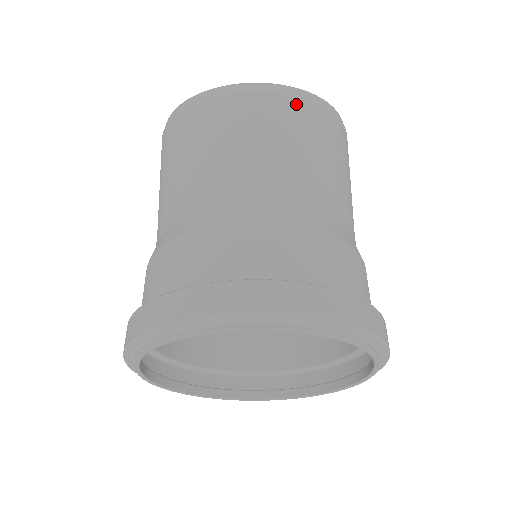
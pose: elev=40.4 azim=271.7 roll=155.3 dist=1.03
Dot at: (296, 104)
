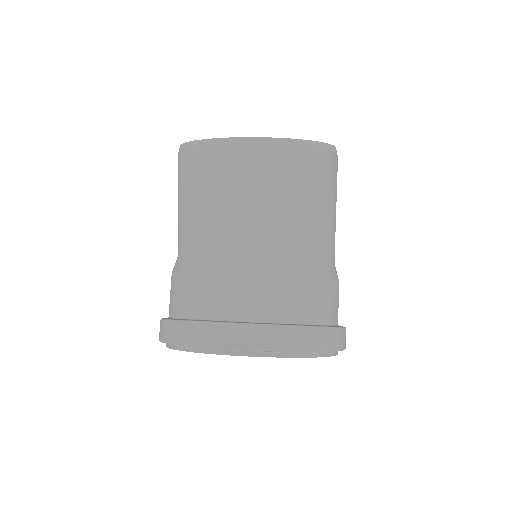
Dot at: (284, 157)
